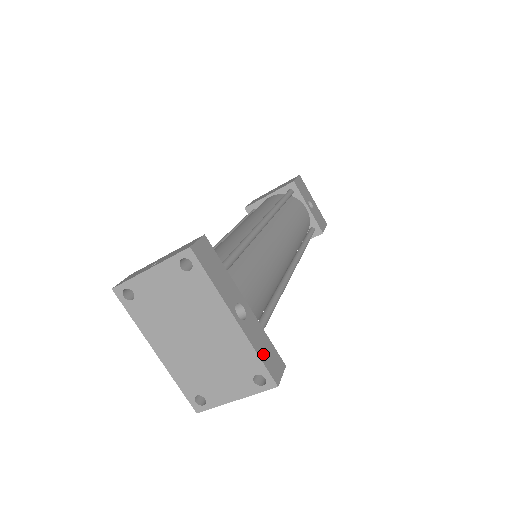
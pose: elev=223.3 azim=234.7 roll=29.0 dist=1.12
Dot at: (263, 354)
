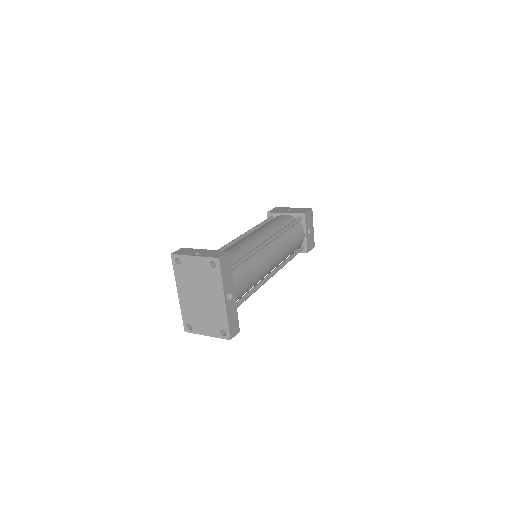
Dot at: (231, 322)
